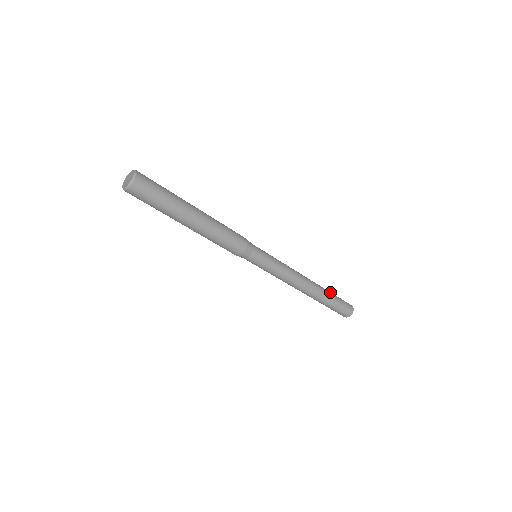
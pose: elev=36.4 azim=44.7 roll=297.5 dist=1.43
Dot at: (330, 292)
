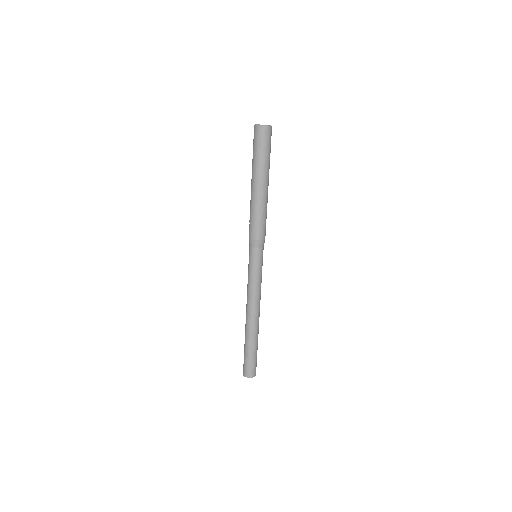
Dot at: occluded
